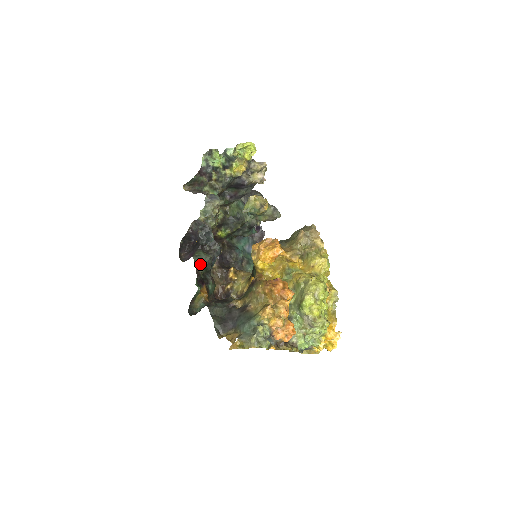
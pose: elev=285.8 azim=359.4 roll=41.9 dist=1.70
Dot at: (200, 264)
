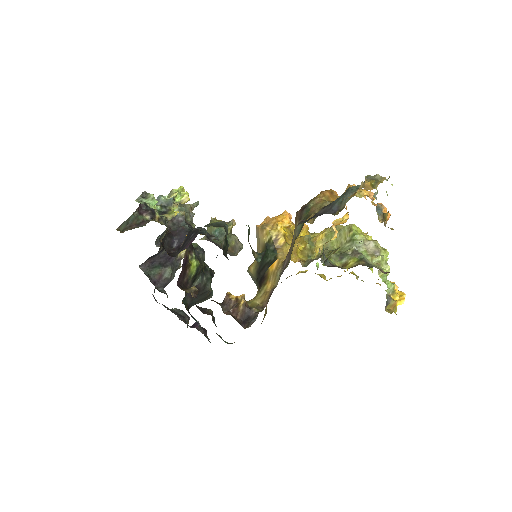
Dot at: (221, 226)
